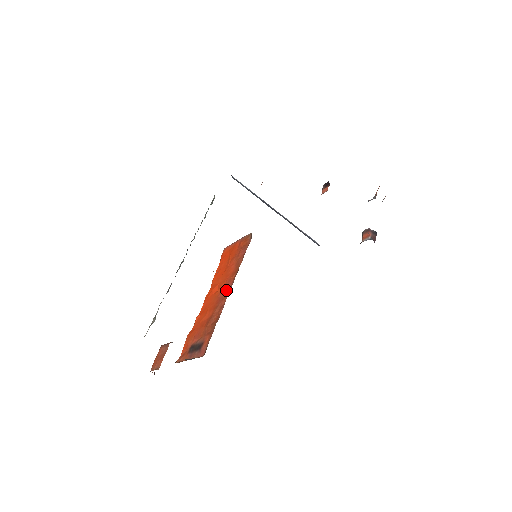
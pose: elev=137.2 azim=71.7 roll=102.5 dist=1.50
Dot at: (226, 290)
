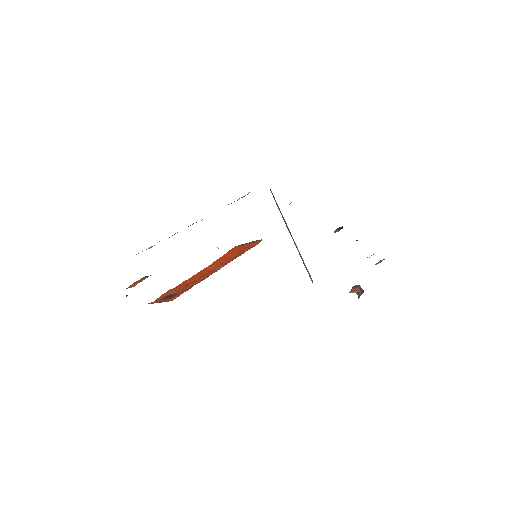
Dot at: (218, 268)
